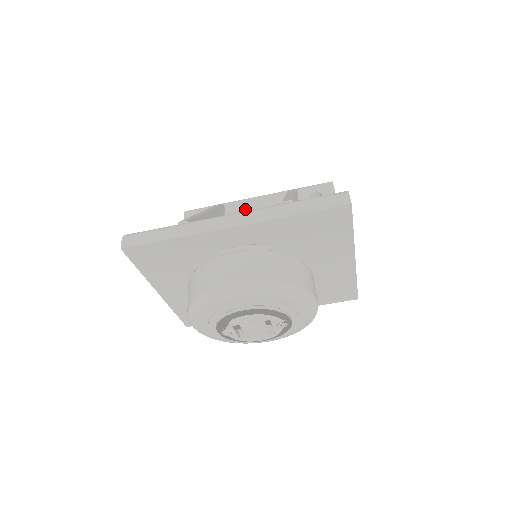
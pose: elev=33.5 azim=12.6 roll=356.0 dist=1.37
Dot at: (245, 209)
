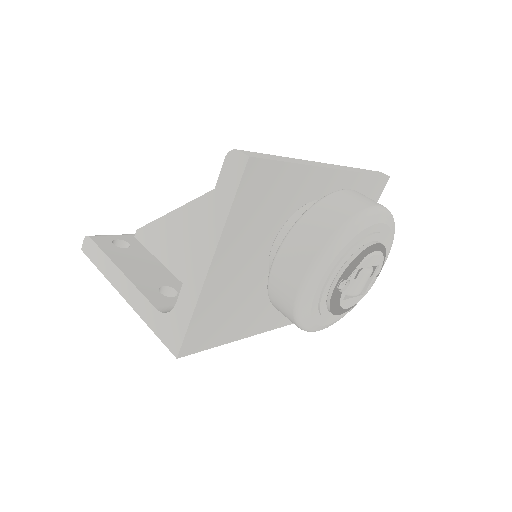
Dot at: occluded
